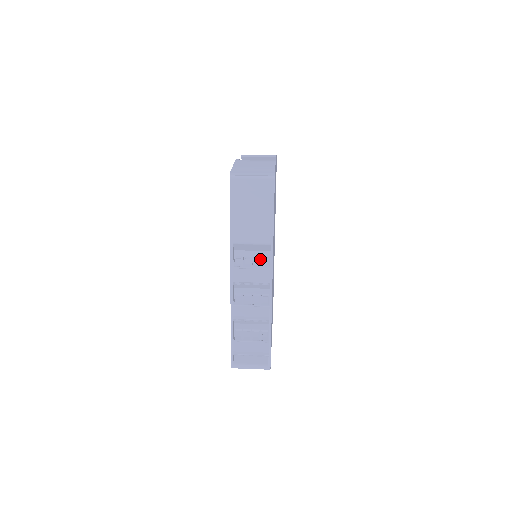
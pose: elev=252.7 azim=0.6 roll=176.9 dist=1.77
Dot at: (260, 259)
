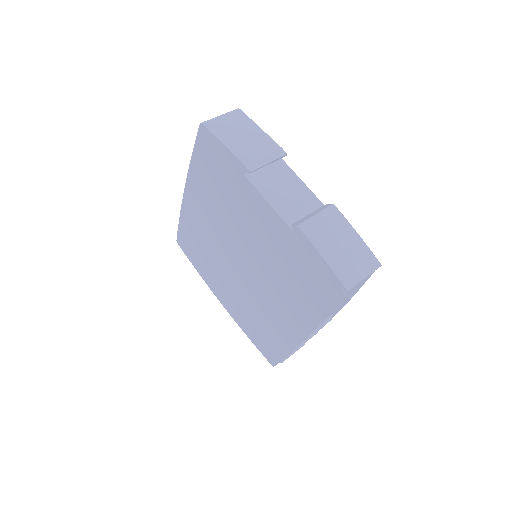
Dot at: occluded
